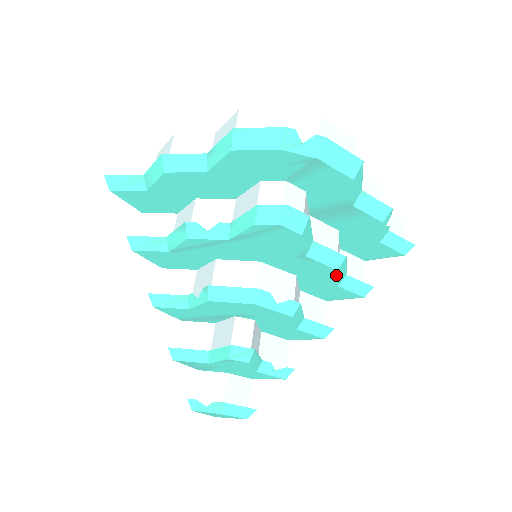
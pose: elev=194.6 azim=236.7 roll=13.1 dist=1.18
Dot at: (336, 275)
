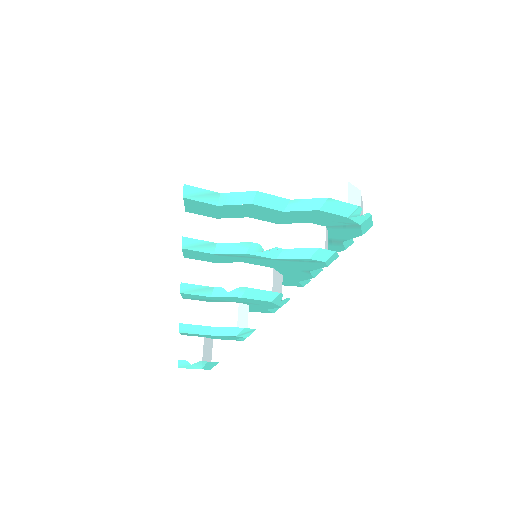
Dot at: occluded
